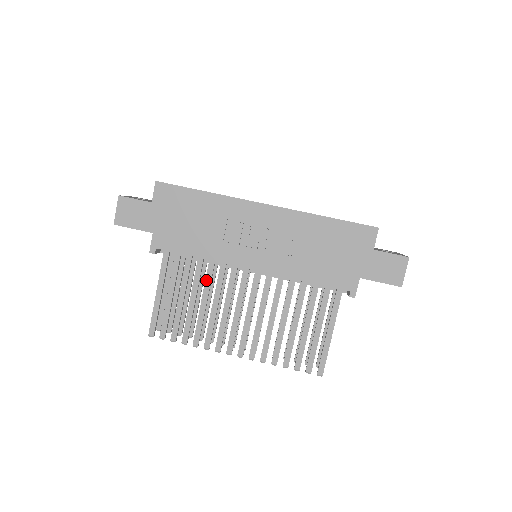
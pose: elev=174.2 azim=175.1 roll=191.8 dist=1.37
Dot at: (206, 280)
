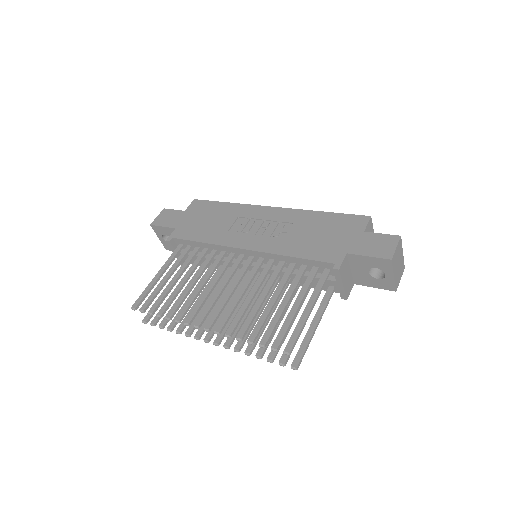
Dot at: (203, 264)
